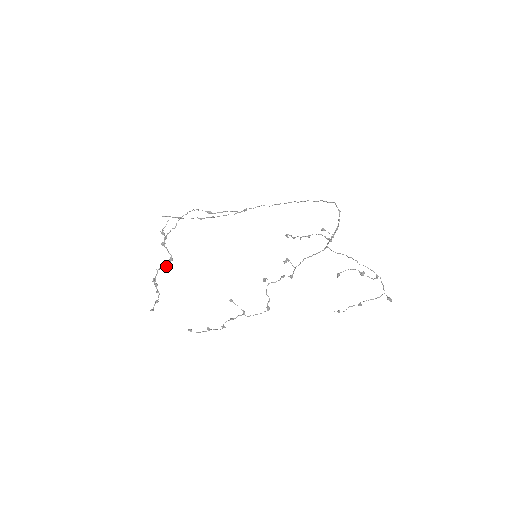
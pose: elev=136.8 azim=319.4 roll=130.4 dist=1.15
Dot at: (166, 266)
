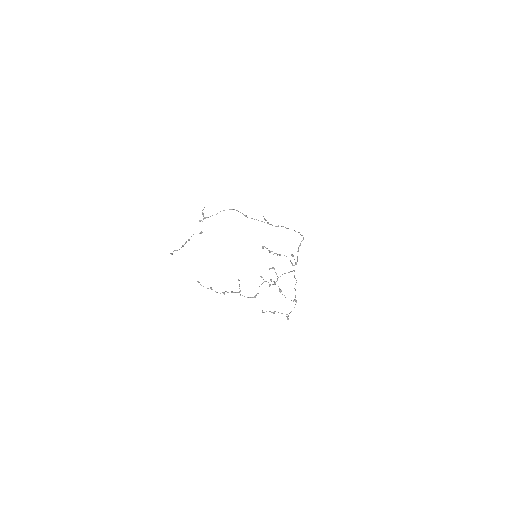
Dot at: occluded
